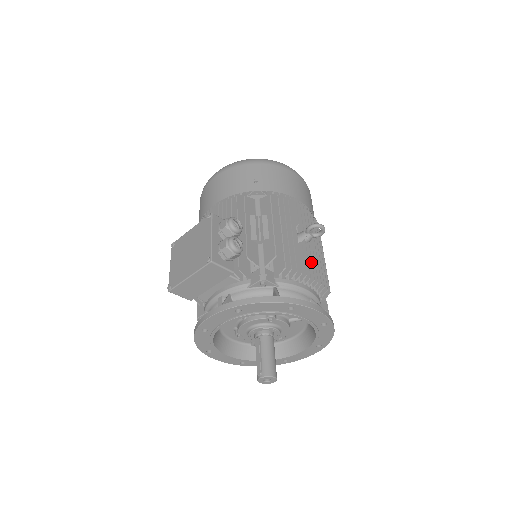
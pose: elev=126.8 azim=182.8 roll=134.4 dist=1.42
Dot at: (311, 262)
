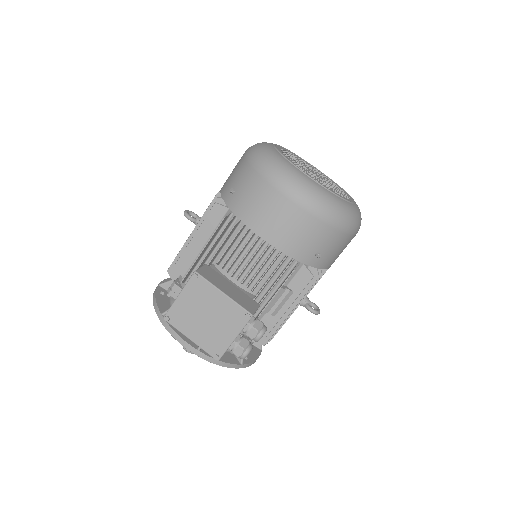
Dot at: occluded
